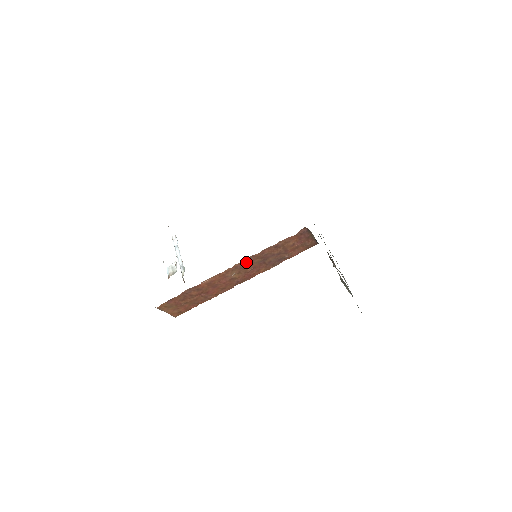
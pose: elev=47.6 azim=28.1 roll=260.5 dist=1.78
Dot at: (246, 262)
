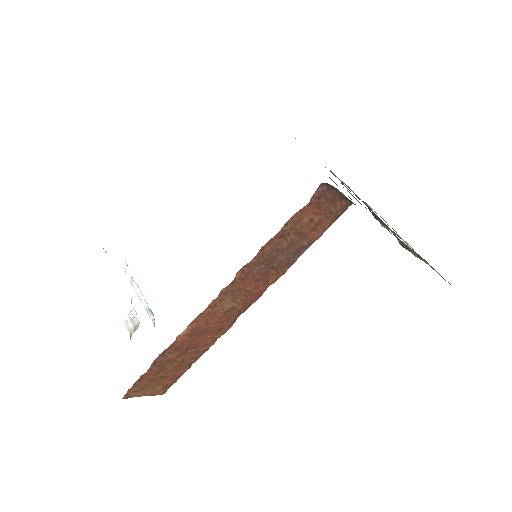
Dot at: (239, 279)
